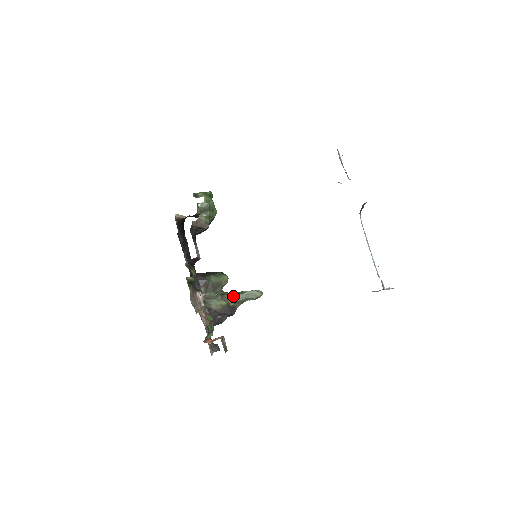
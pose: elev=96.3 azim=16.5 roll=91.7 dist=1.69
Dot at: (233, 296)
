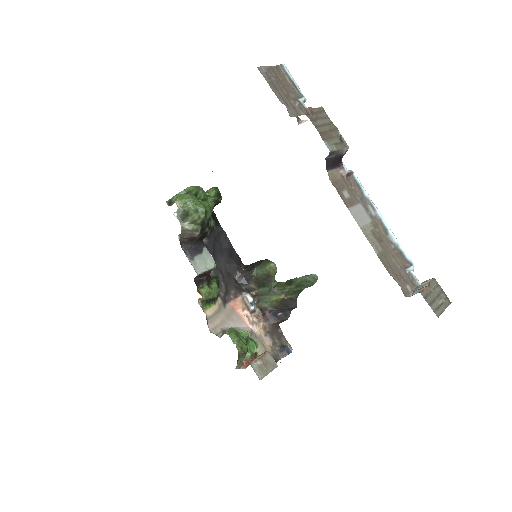
Dot at: (286, 287)
